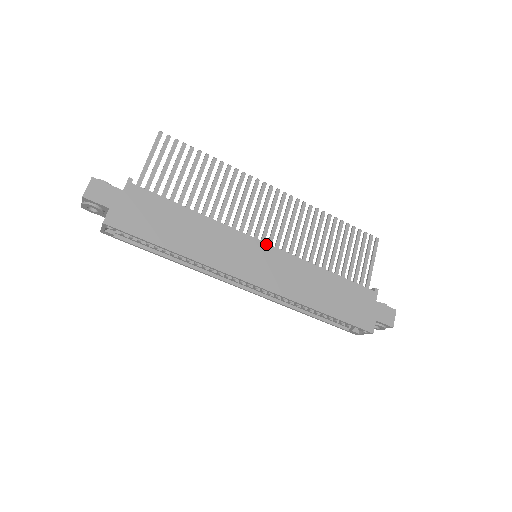
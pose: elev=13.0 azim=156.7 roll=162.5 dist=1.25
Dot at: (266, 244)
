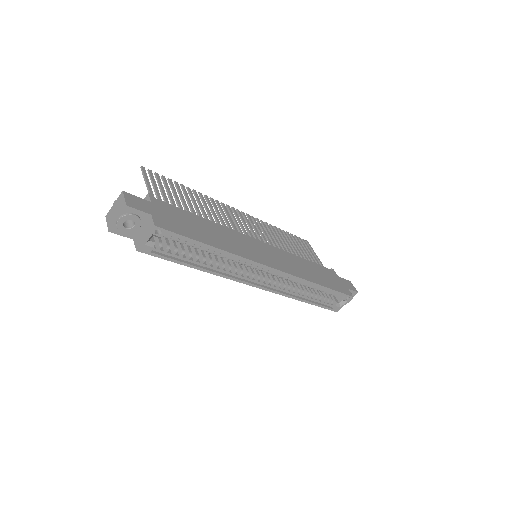
Dot at: (261, 242)
